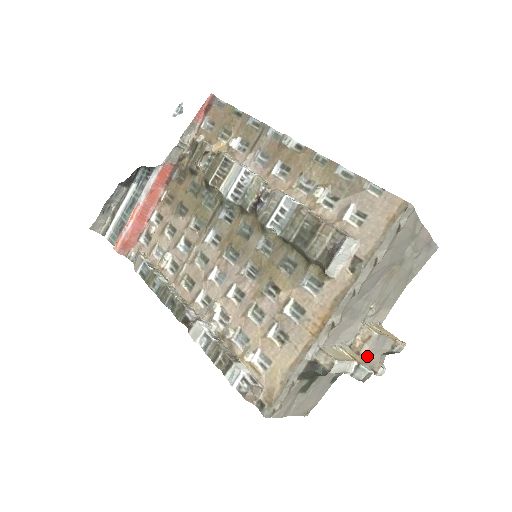
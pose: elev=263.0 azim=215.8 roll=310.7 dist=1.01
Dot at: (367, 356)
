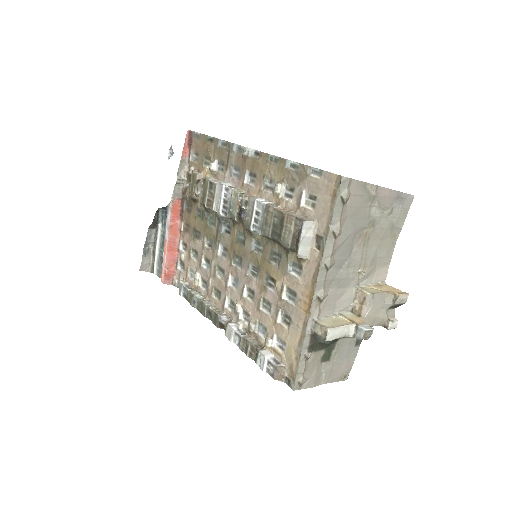
Dot at: (369, 315)
